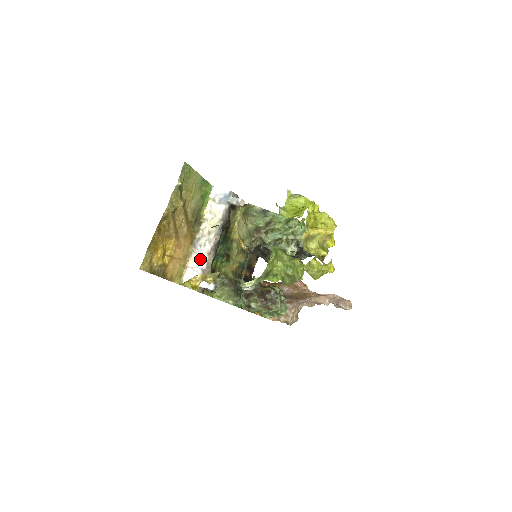
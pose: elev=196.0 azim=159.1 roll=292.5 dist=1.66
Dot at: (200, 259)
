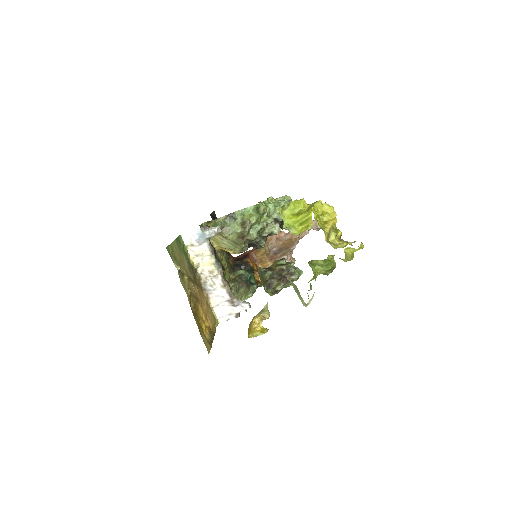
Dot at: (219, 295)
